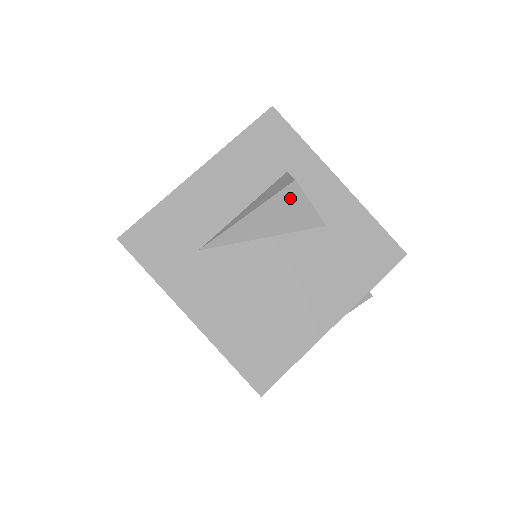
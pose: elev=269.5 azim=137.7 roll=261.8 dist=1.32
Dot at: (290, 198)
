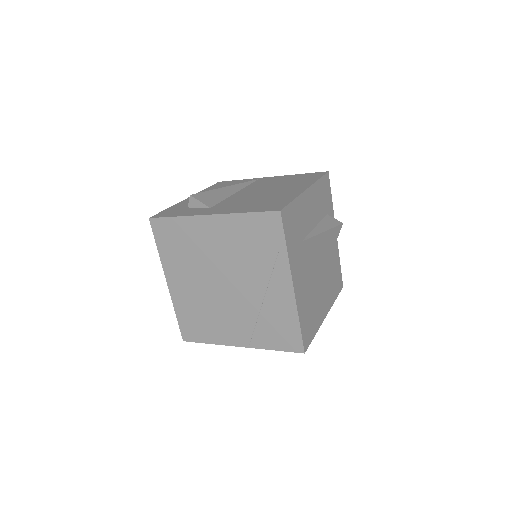
Dot at: (336, 232)
